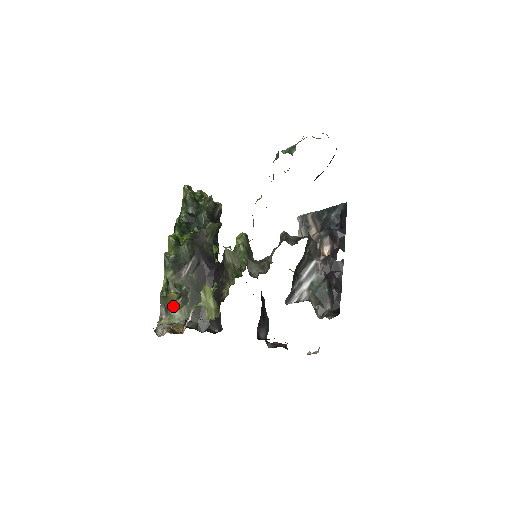
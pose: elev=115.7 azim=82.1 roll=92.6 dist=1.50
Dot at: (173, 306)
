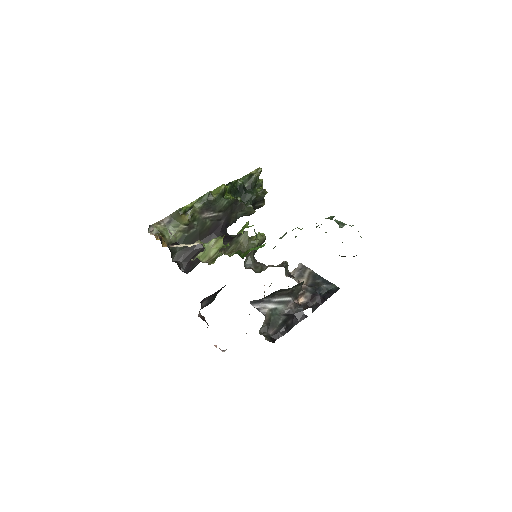
Dot at: (176, 225)
